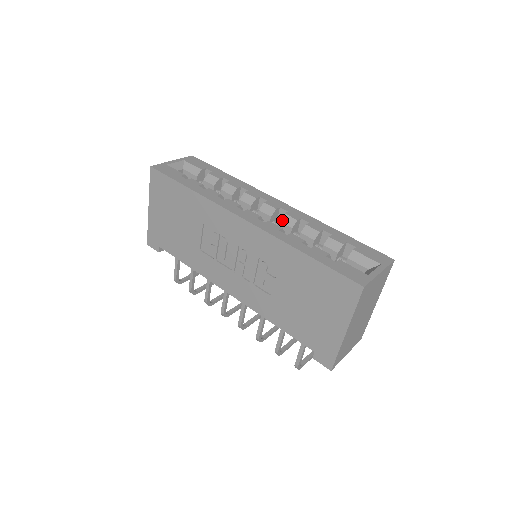
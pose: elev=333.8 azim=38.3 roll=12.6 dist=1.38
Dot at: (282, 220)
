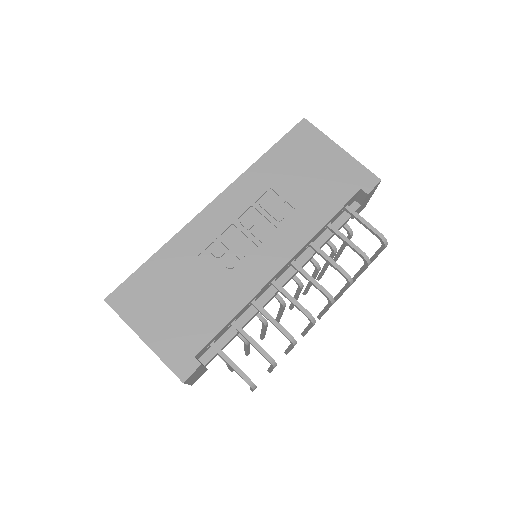
Dot at: occluded
